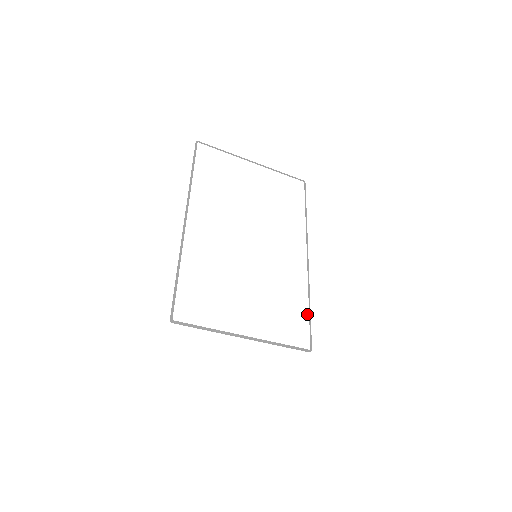
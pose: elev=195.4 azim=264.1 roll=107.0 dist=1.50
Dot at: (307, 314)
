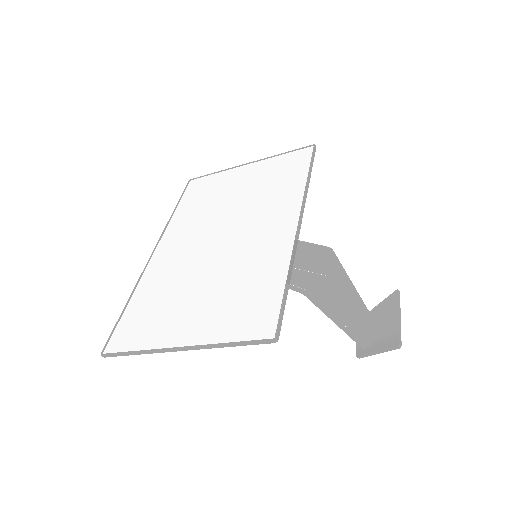
Dot at: (281, 292)
